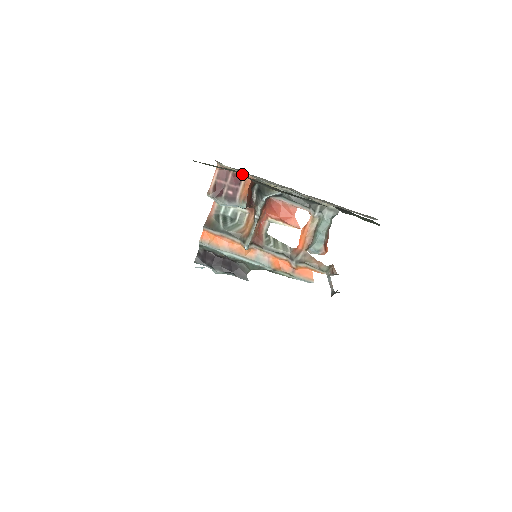
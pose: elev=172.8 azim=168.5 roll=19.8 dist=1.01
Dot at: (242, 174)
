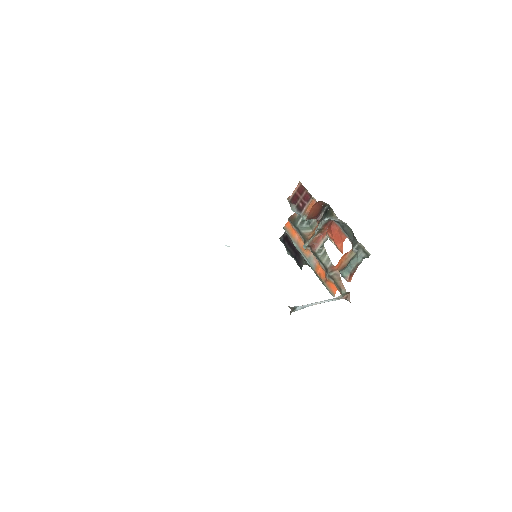
Dot at: occluded
